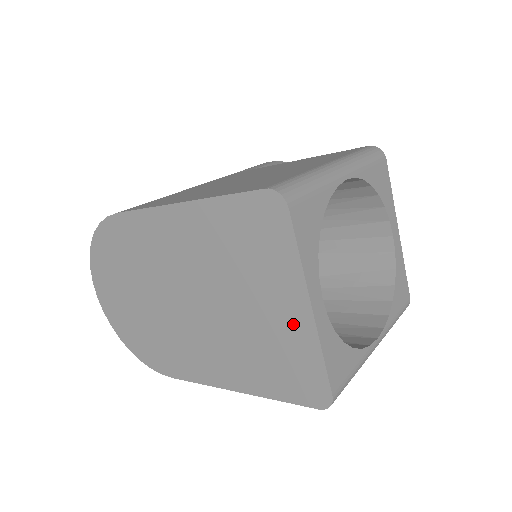
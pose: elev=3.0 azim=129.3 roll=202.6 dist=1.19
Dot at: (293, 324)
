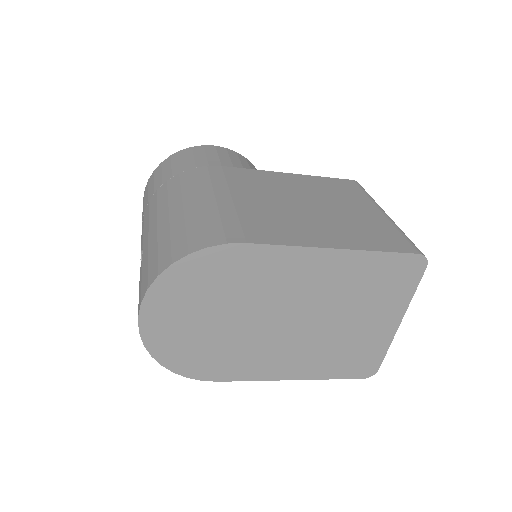
Dot at: (380, 332)
